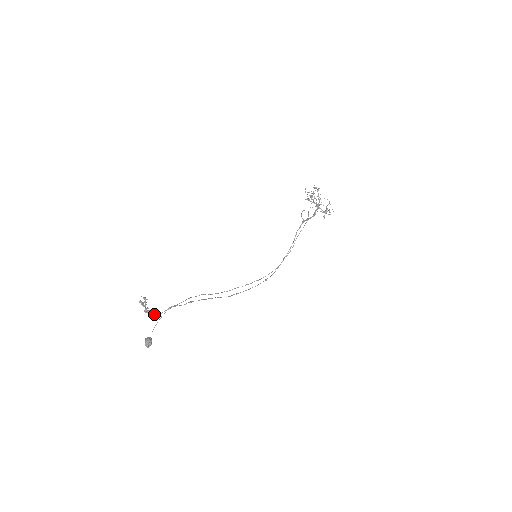
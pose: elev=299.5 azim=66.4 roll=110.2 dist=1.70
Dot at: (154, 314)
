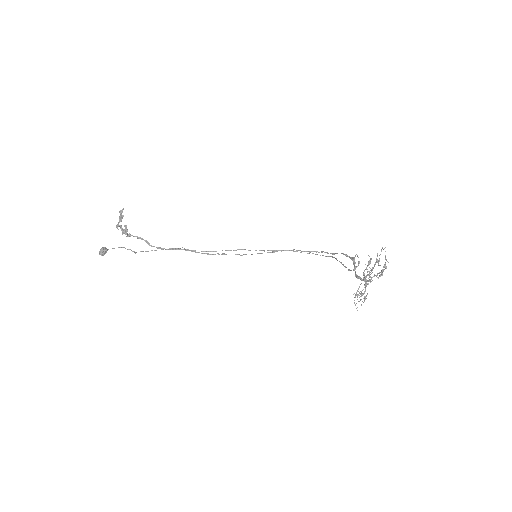
Dot at: (123, 233)
